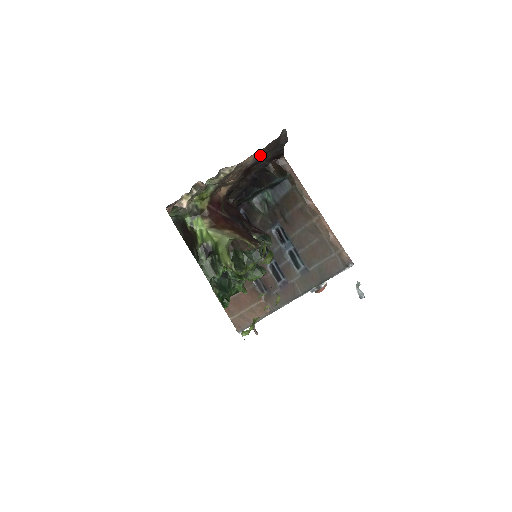
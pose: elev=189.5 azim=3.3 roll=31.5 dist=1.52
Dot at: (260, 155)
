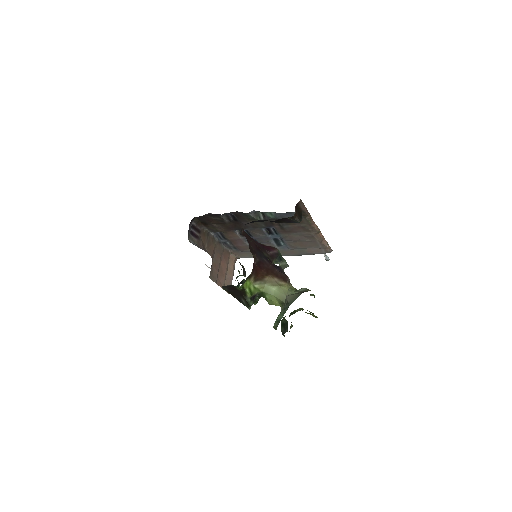
Dot at: occluded
